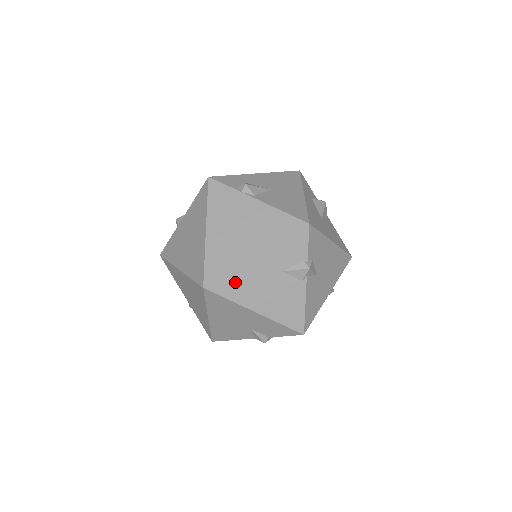
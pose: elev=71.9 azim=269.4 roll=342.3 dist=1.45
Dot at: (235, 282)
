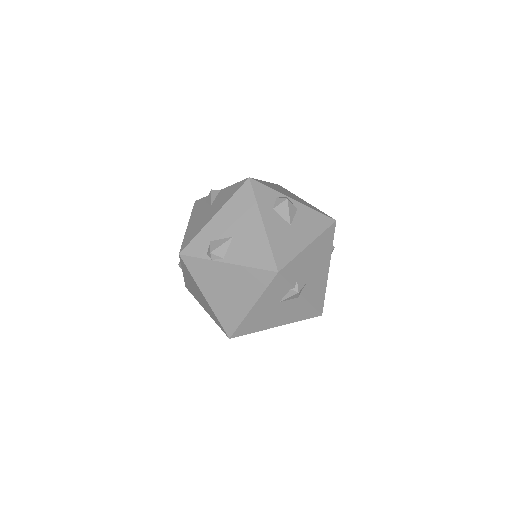
Dot at: (249, 325)
